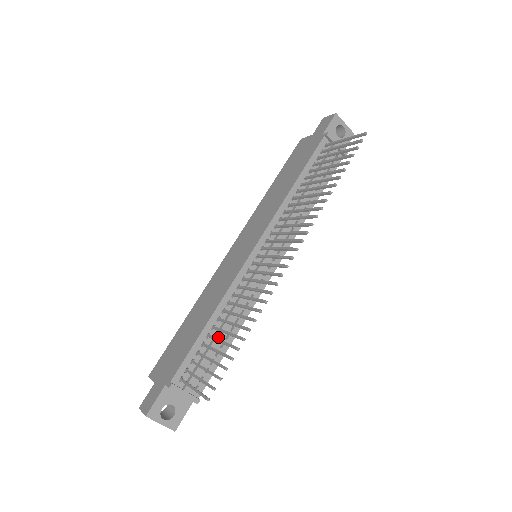
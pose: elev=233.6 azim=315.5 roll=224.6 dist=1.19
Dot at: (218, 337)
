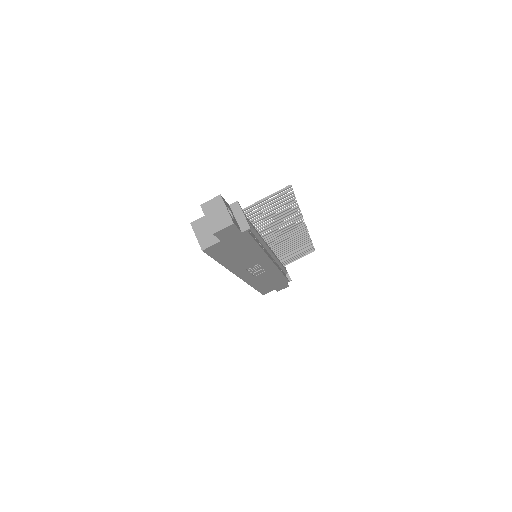
Dot at: (256, 230)
